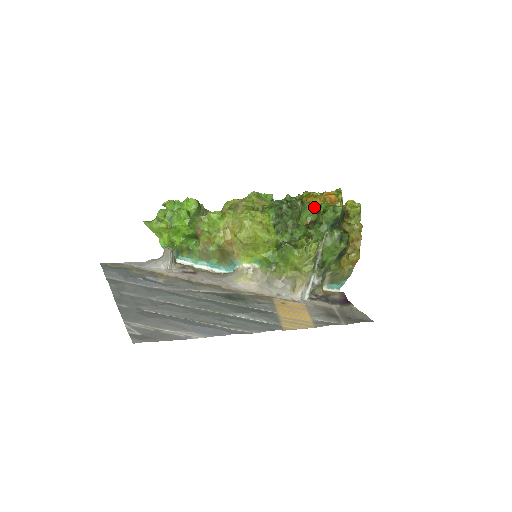
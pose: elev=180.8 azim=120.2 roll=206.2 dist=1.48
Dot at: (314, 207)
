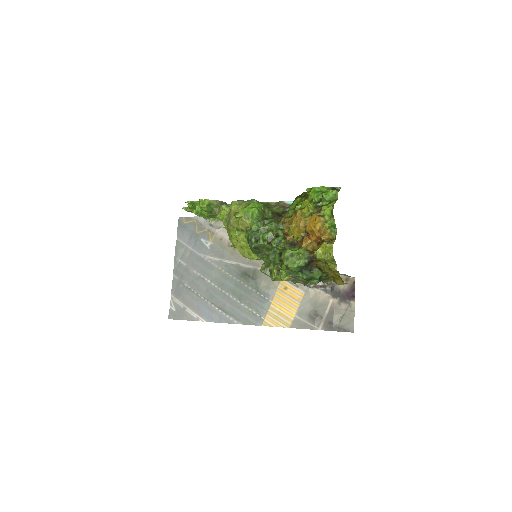
Dot at: (281, 248)
